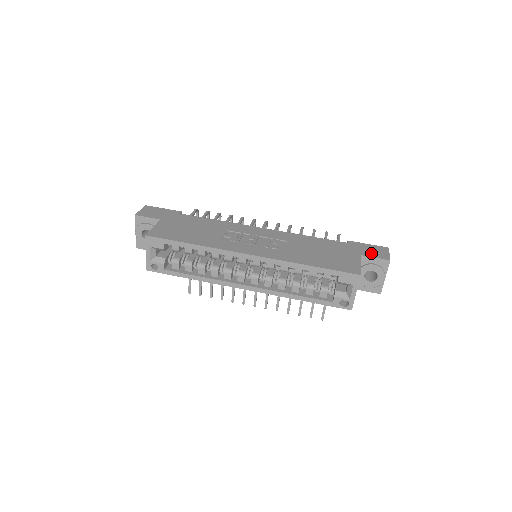
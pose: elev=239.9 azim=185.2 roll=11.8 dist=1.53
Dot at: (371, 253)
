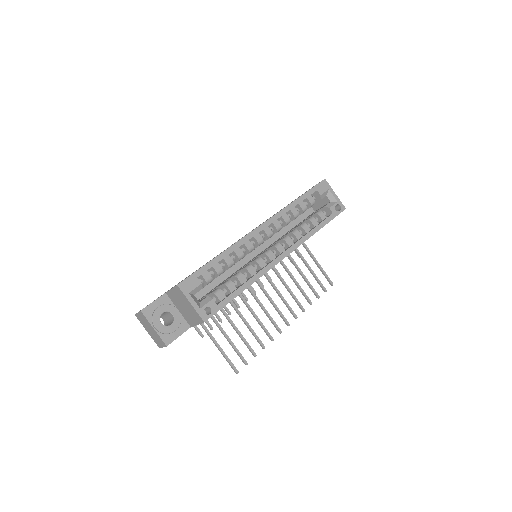
Dot at: occluded
